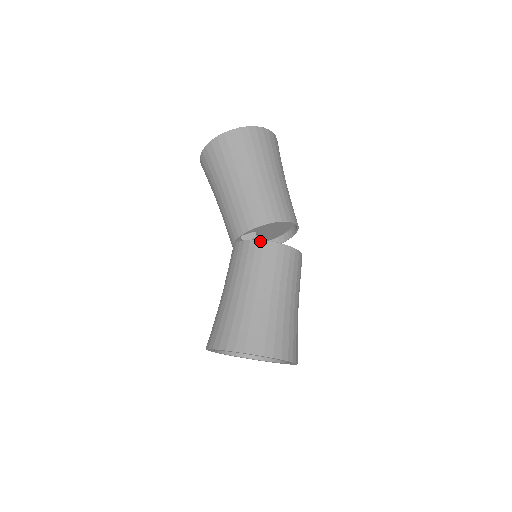
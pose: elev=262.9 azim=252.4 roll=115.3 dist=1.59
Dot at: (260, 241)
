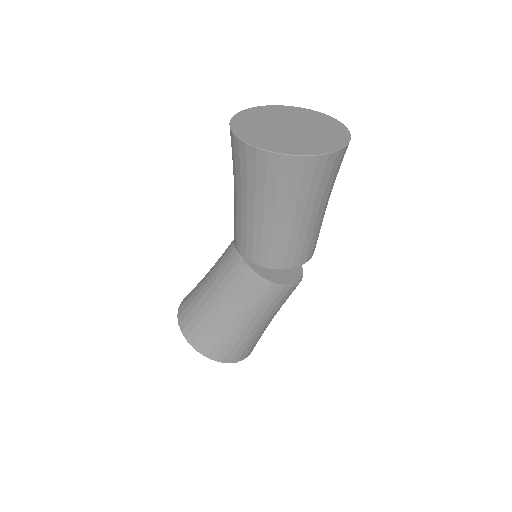
Dot at: (267, 282)
